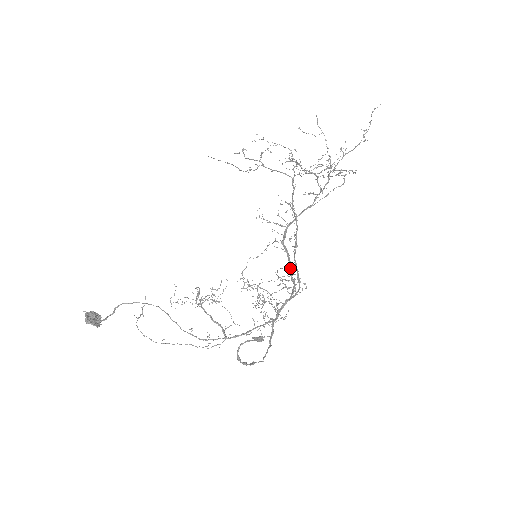
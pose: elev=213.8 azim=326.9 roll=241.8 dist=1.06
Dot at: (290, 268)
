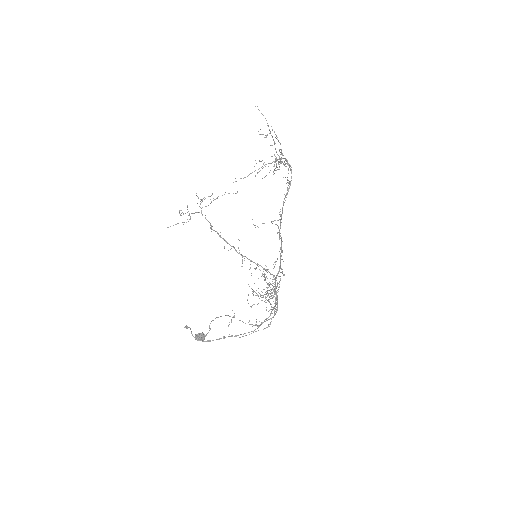
Dot at: (281, 251)
